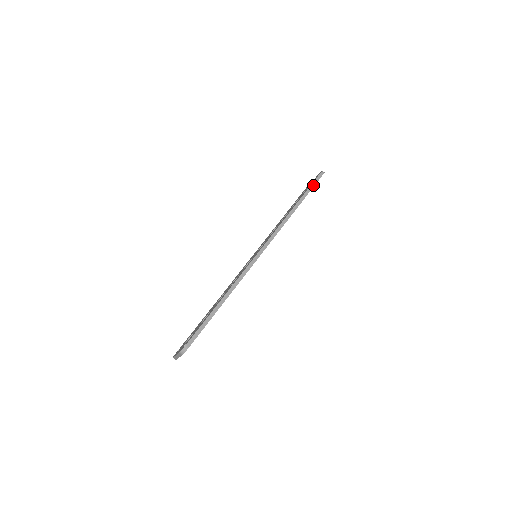
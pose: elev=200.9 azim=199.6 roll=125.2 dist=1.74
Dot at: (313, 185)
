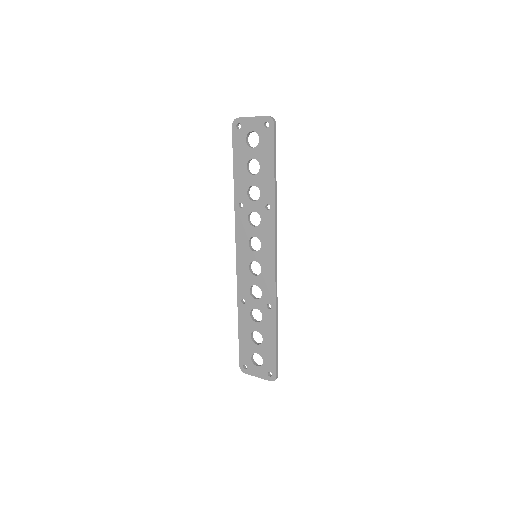
Dot at: (275, 149)
